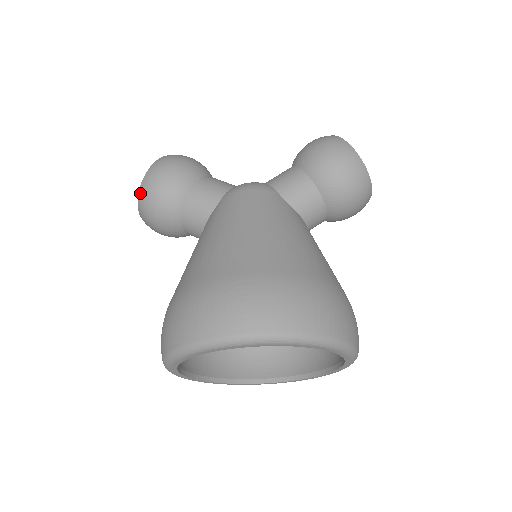
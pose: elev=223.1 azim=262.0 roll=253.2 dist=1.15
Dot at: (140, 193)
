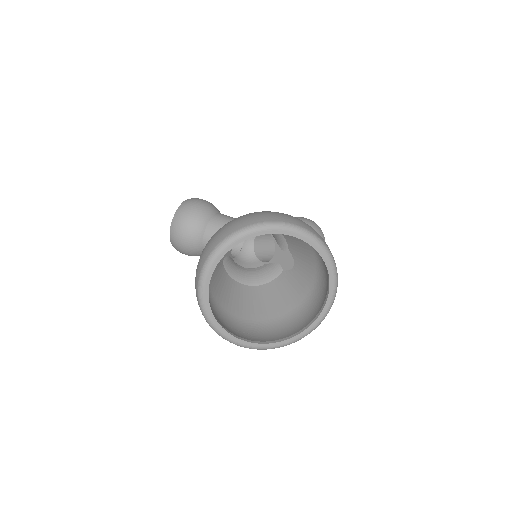
Dot at: (180, 207)
